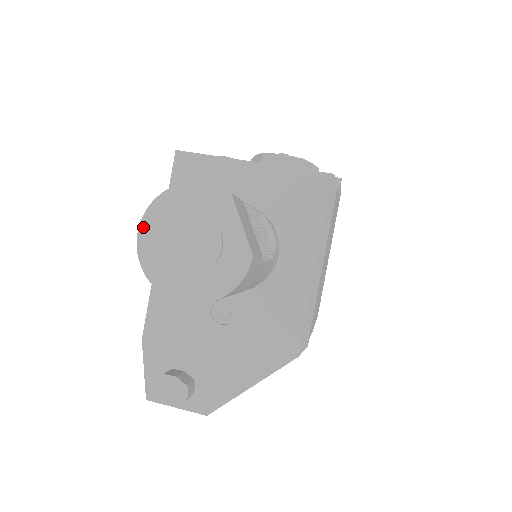
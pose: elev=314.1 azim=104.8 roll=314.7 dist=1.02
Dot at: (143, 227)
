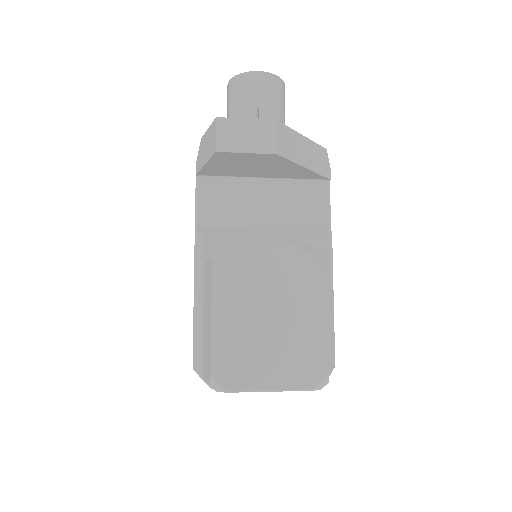
Dot at: occluded
